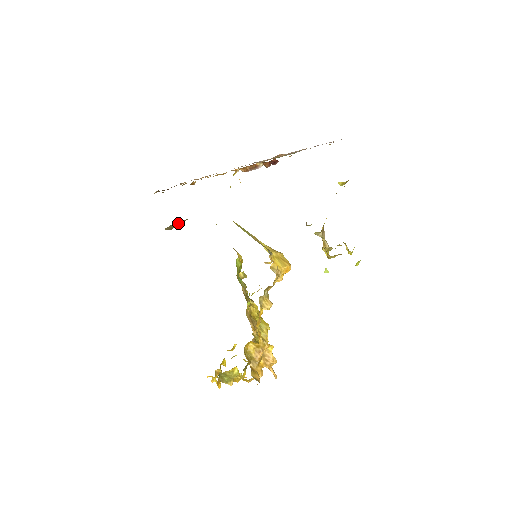
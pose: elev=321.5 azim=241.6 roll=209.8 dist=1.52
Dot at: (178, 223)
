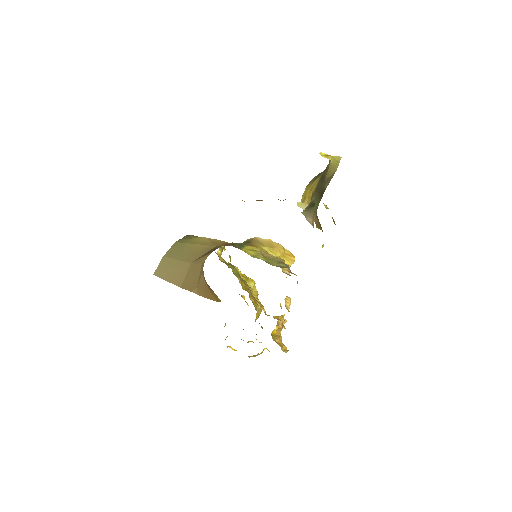
Dot at: (176, 269)
